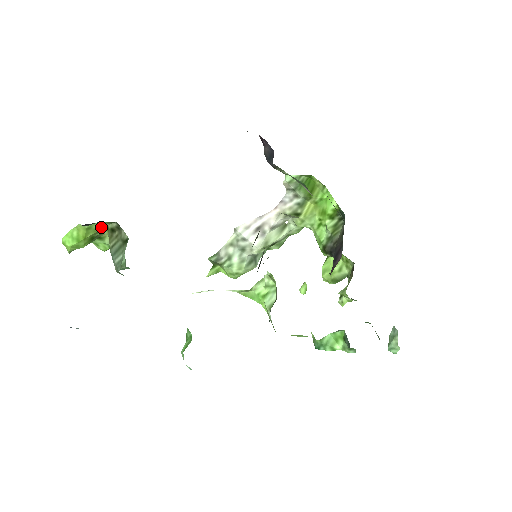
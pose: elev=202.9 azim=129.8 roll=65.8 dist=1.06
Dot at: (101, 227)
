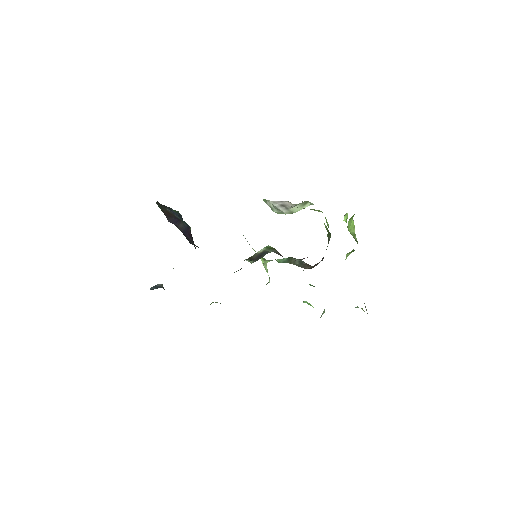
Dot at: occluded
